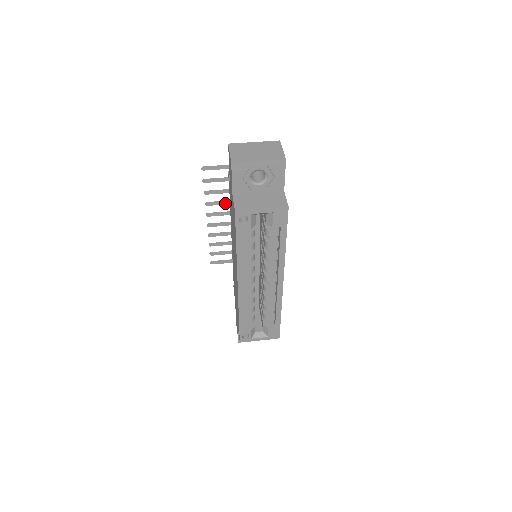
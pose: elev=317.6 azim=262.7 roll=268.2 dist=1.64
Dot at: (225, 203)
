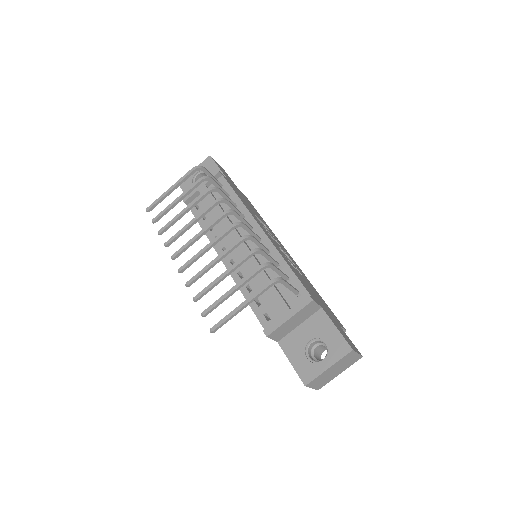
Dot at: (208, 269)
